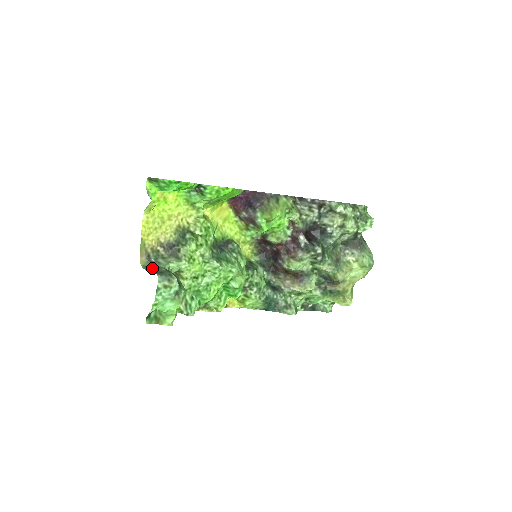
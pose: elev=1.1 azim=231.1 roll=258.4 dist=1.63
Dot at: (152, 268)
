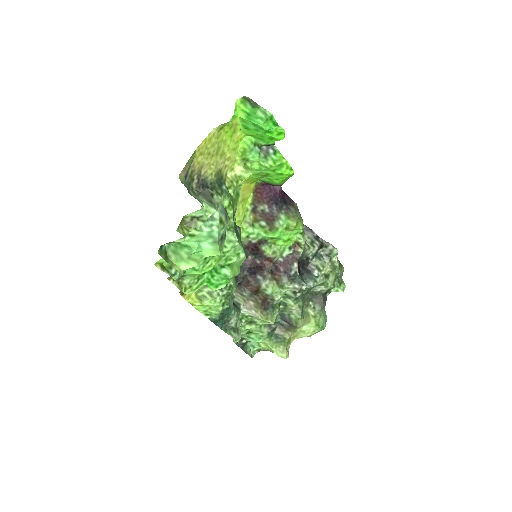
Dot at: occluded
